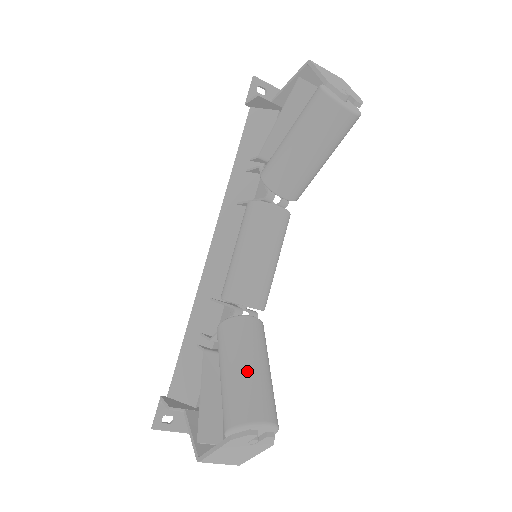
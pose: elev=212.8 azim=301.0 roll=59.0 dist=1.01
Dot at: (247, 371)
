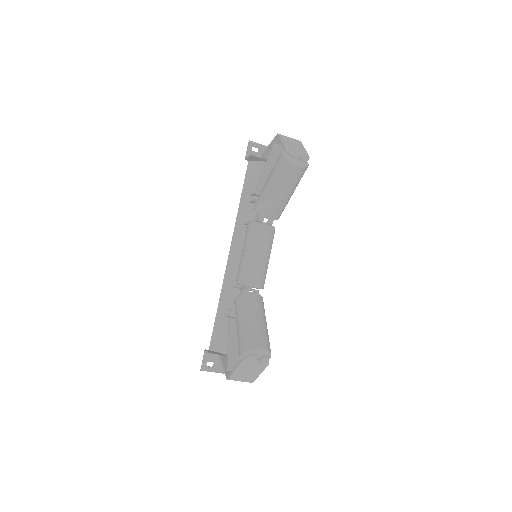
Dot at: (251, 322)
